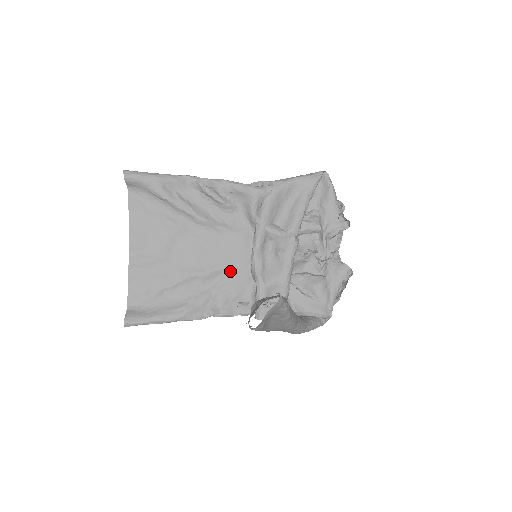
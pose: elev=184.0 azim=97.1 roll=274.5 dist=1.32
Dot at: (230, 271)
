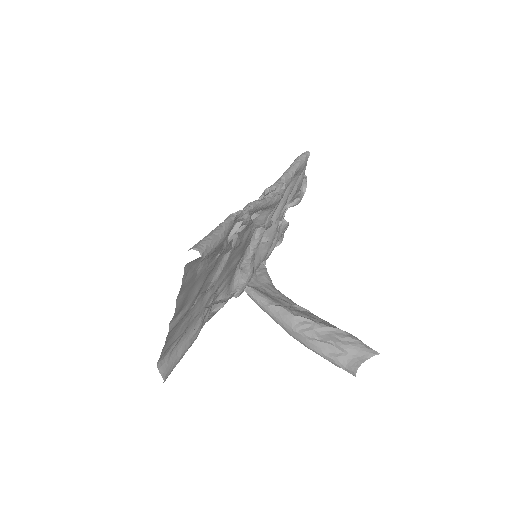
Dot at: (229, 274)
